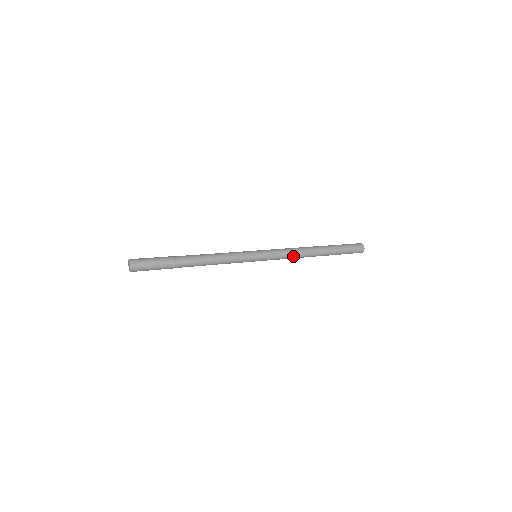
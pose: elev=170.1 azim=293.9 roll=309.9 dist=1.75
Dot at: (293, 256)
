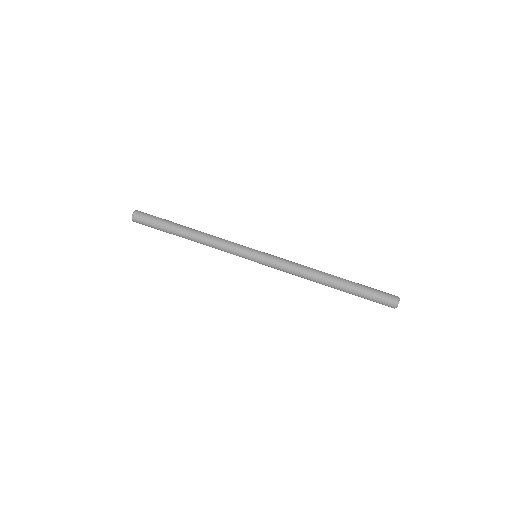
Dot at: occluded
